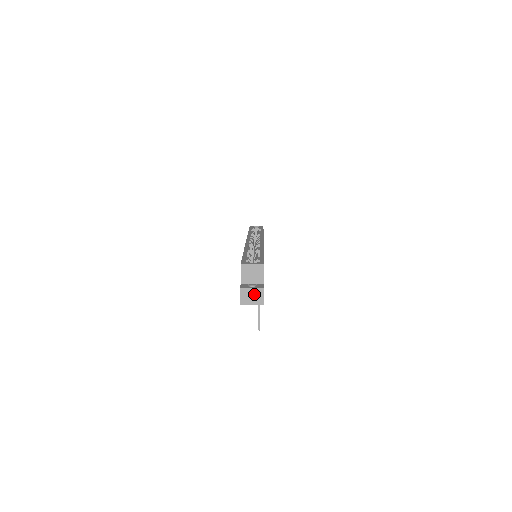
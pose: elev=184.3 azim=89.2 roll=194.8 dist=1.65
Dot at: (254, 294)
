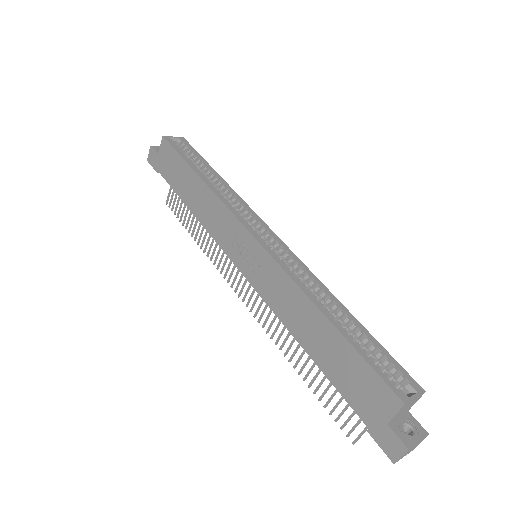
Dot at: (415, 446)
